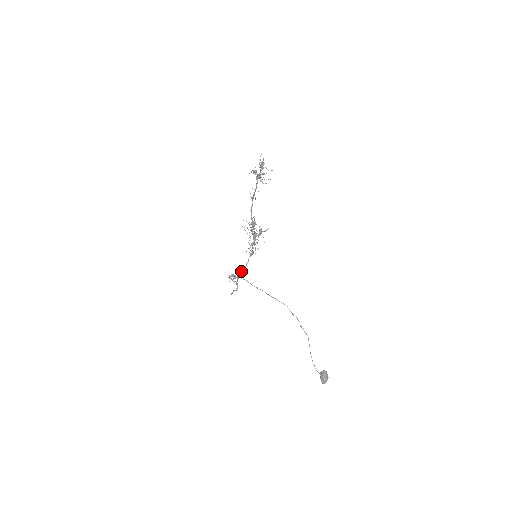
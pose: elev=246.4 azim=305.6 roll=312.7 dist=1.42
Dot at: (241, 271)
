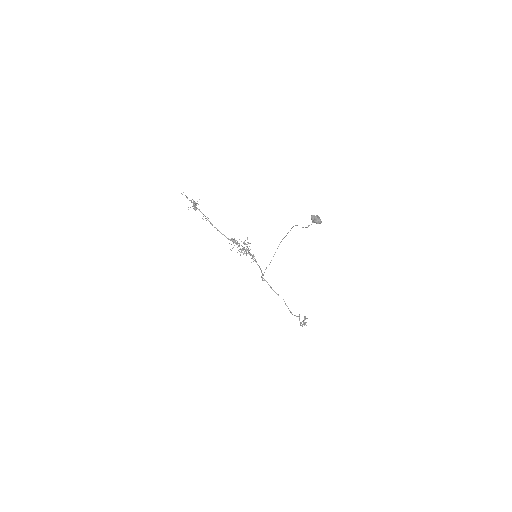
Dot at: (261, 276)
